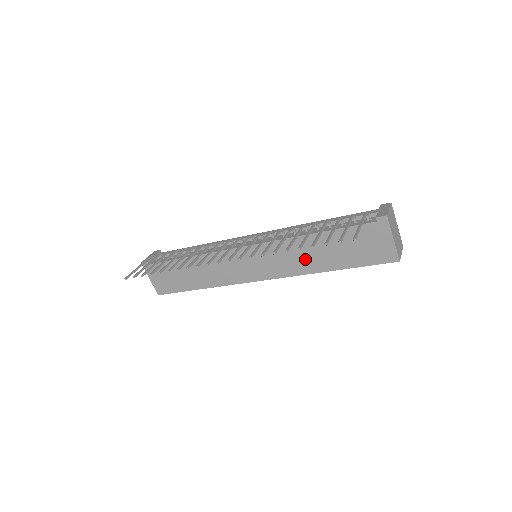
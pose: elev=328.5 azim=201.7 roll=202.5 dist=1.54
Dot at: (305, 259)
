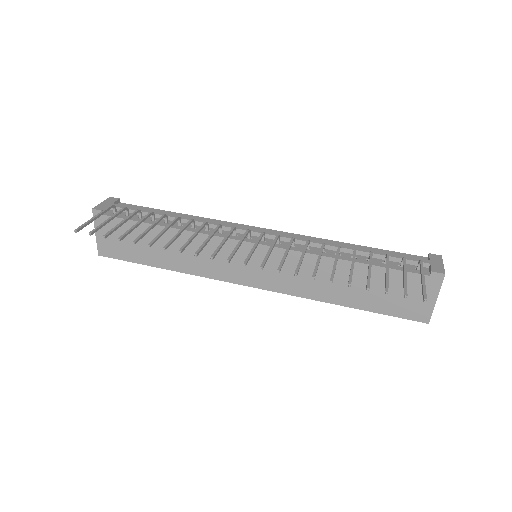
Dot at: (321, 283)
